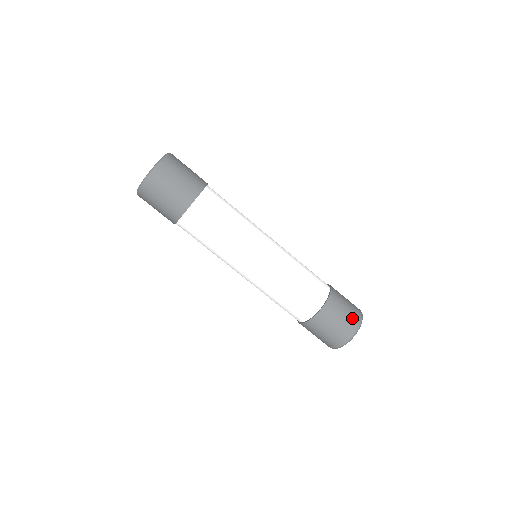
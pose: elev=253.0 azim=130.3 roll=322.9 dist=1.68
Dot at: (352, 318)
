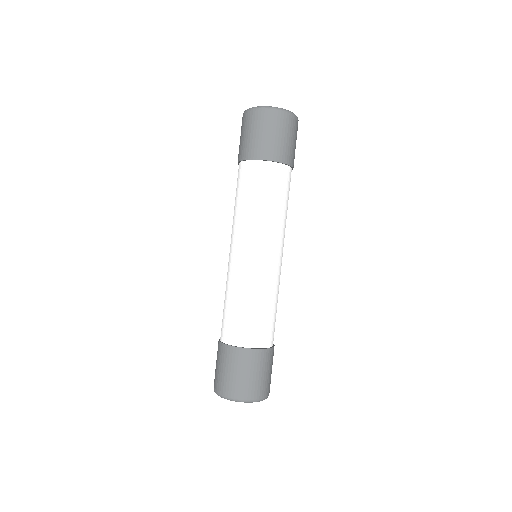
Dot at: occluded
